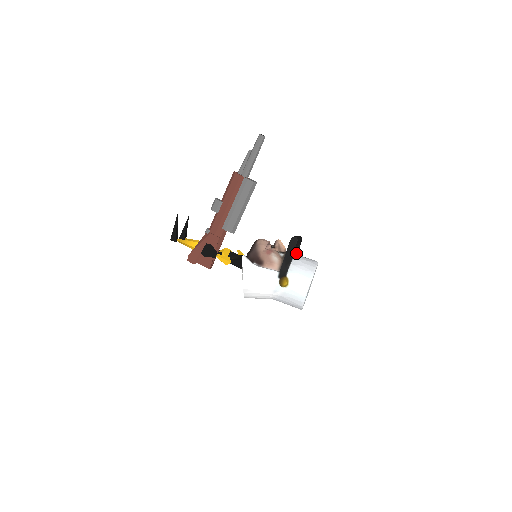
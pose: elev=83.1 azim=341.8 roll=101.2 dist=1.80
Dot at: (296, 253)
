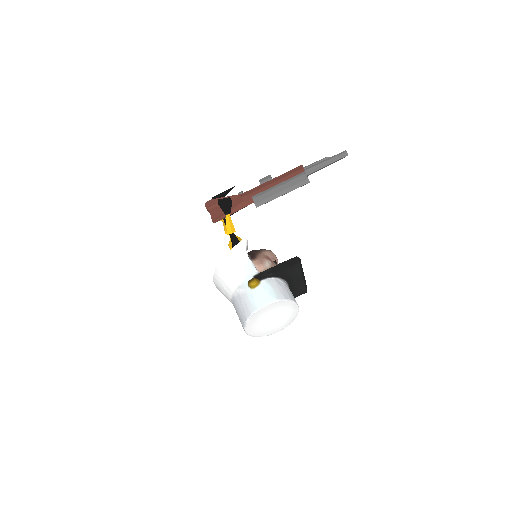
Dot at: occluded
